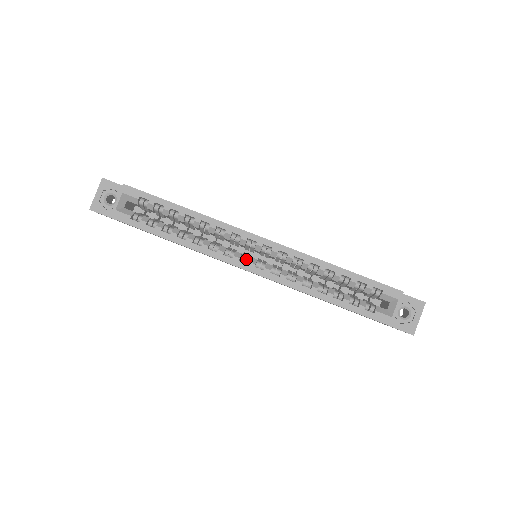
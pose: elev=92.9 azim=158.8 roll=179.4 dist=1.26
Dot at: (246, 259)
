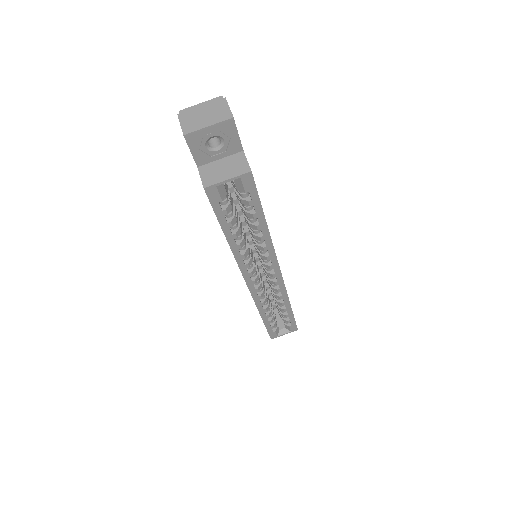
Dot at: (254, 275)
